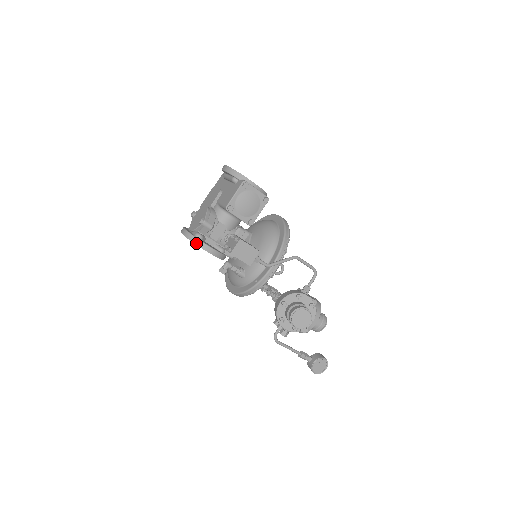
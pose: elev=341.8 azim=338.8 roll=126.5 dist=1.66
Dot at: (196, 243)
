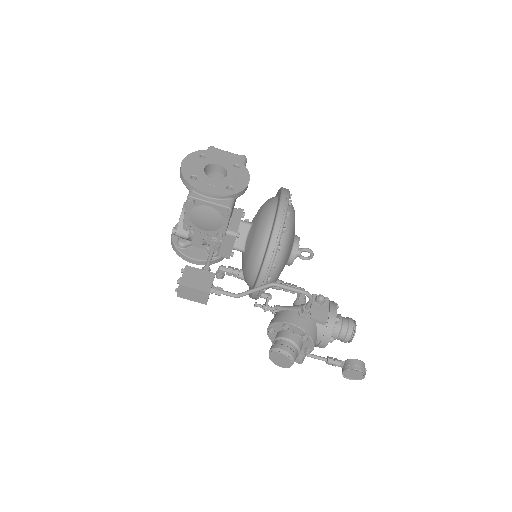
Dot at: (177, 254)
